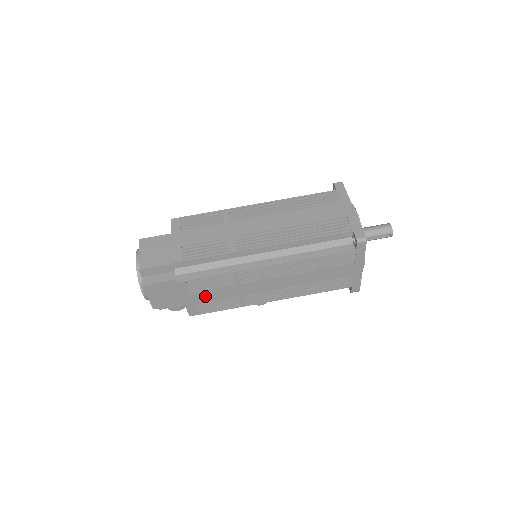
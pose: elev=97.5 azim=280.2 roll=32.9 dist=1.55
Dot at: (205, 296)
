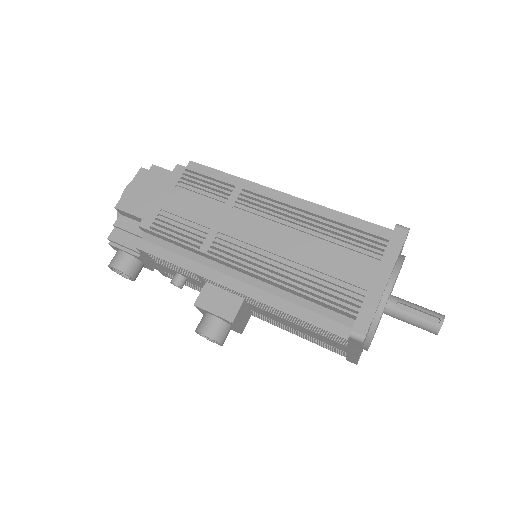
Dot at: (182, 203)
